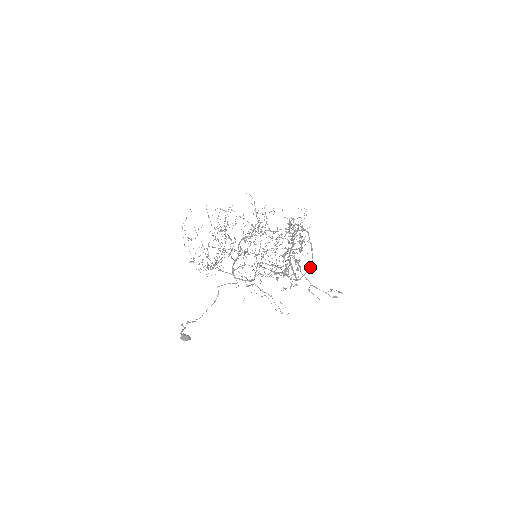
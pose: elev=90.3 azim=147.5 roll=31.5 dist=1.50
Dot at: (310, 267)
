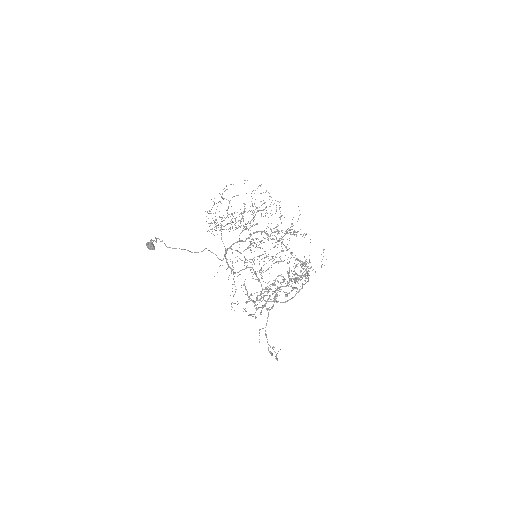
Dot at: occluded
